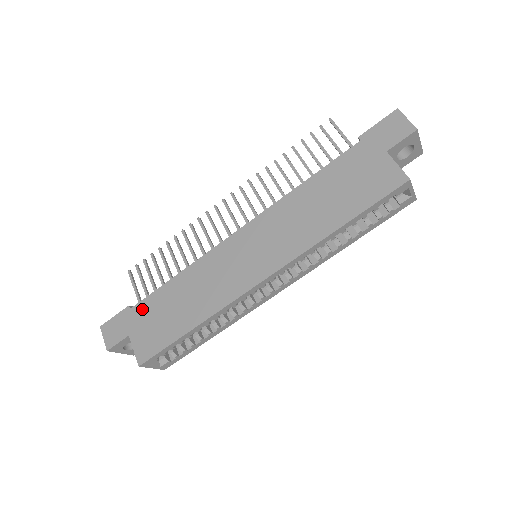
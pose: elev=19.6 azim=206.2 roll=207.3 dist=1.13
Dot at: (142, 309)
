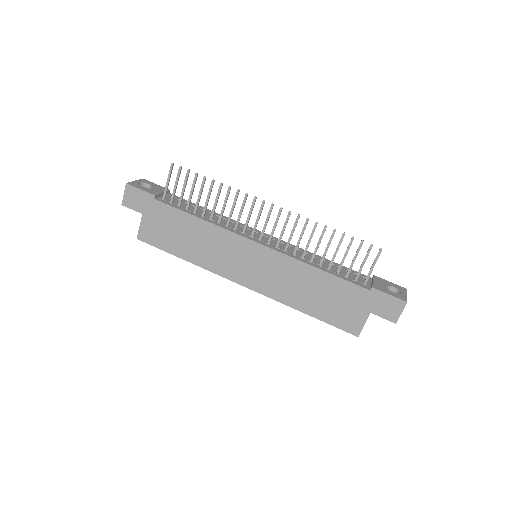
Dot at: (162, 210)
